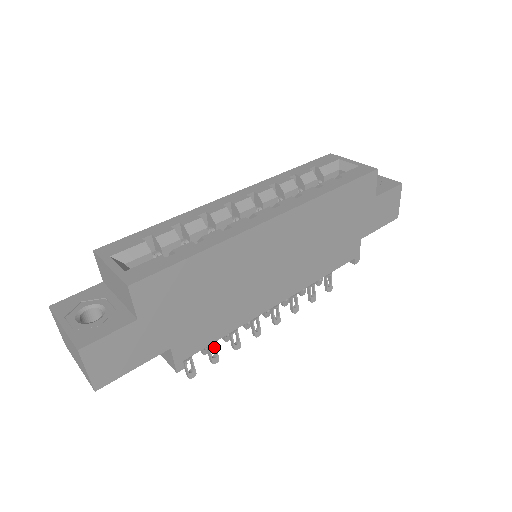
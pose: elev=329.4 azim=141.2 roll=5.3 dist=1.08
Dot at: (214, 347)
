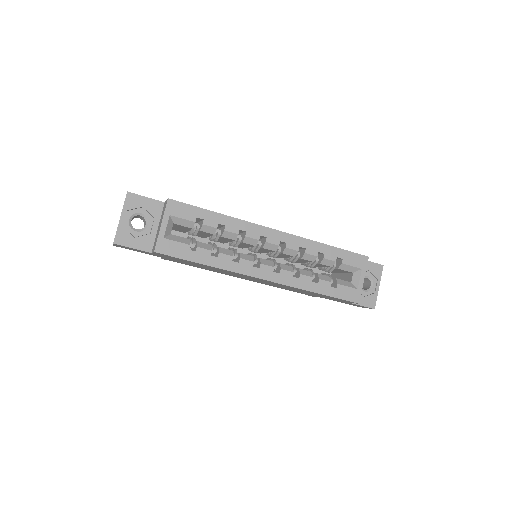
Dot at: occluded
